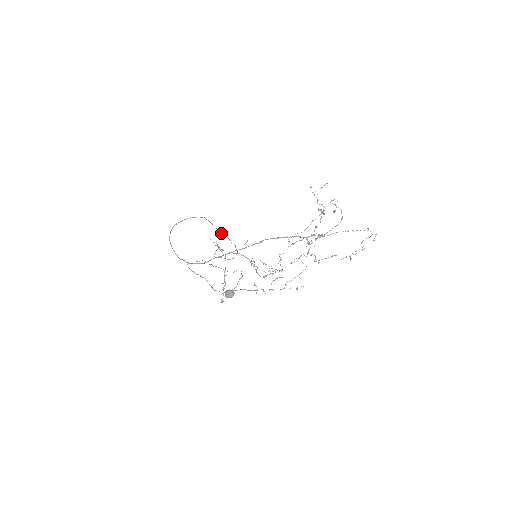
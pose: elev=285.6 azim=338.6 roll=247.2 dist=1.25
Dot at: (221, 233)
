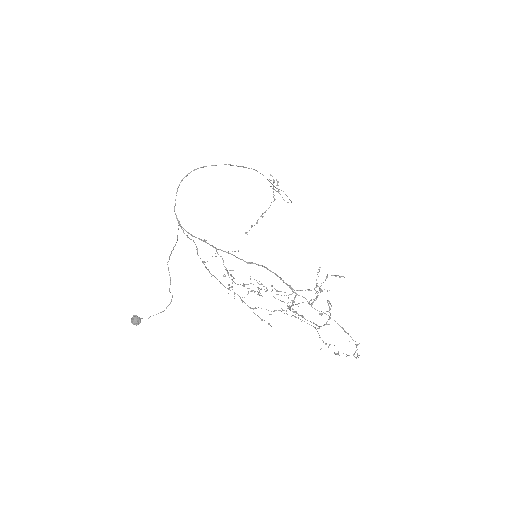
Dot at: occluded
